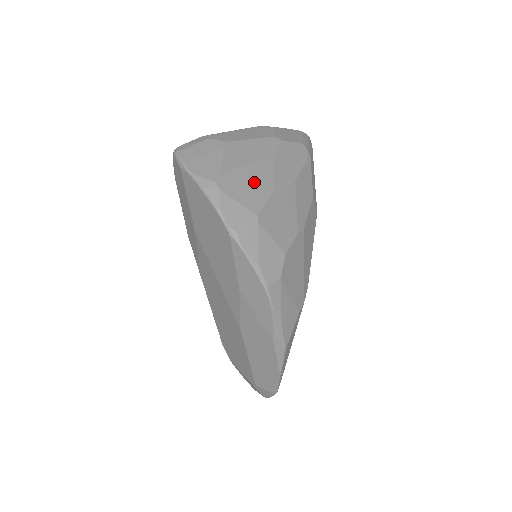
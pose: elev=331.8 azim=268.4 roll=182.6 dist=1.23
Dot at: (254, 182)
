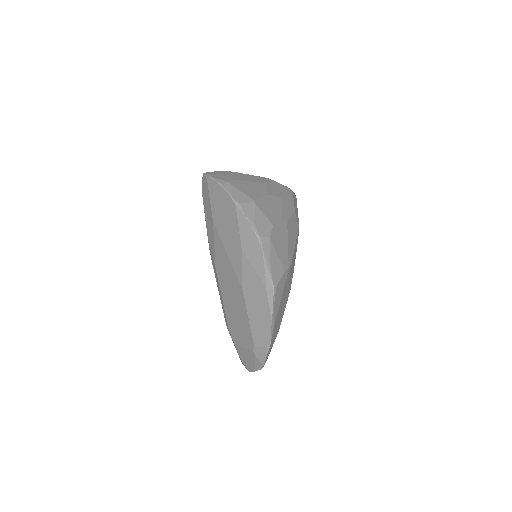
Dot at: (253, 188)
